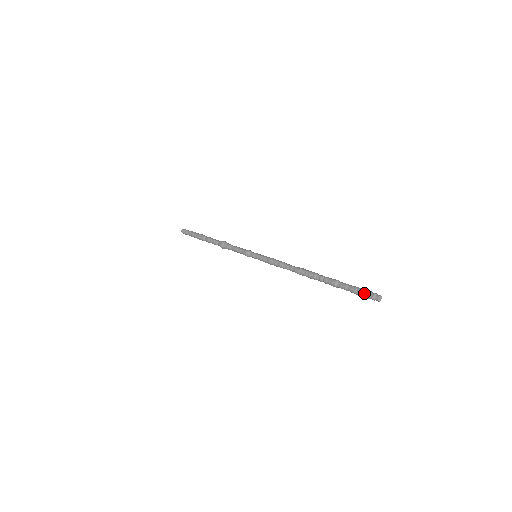
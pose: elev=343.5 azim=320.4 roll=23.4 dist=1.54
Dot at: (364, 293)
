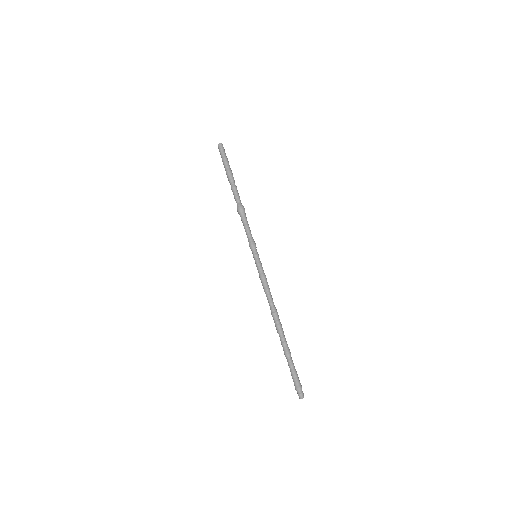
Dot at: occluded
